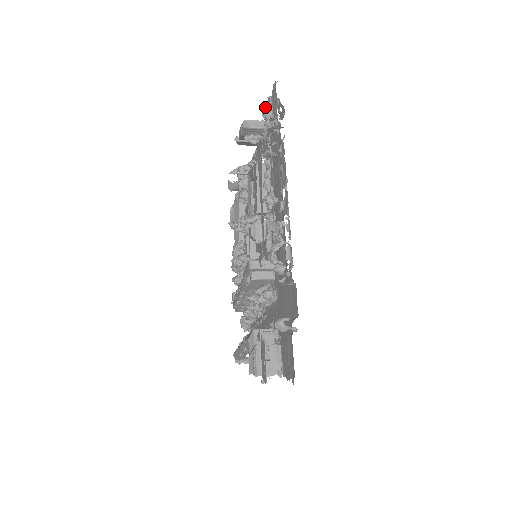
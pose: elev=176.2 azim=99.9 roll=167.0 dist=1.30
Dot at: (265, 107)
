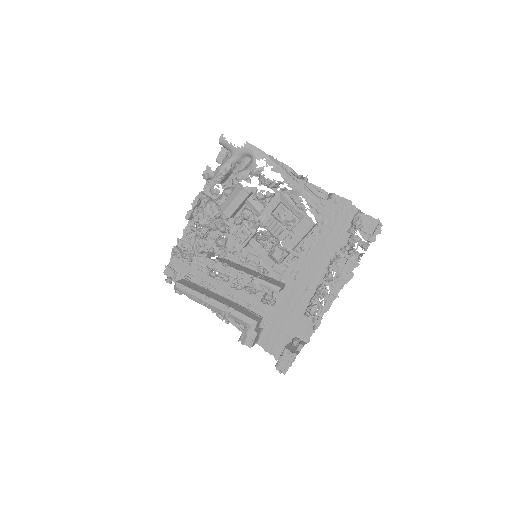
Dot at: (360, 222)
